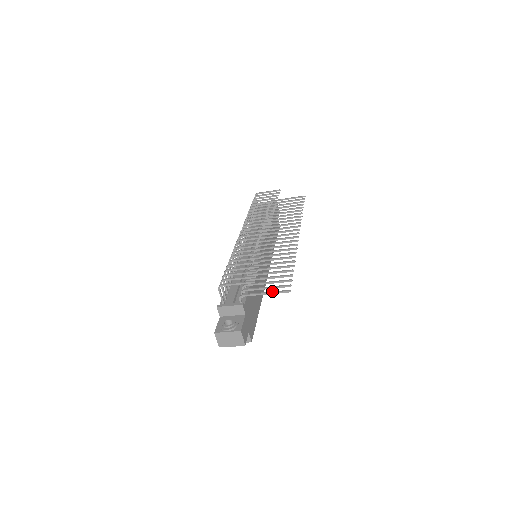
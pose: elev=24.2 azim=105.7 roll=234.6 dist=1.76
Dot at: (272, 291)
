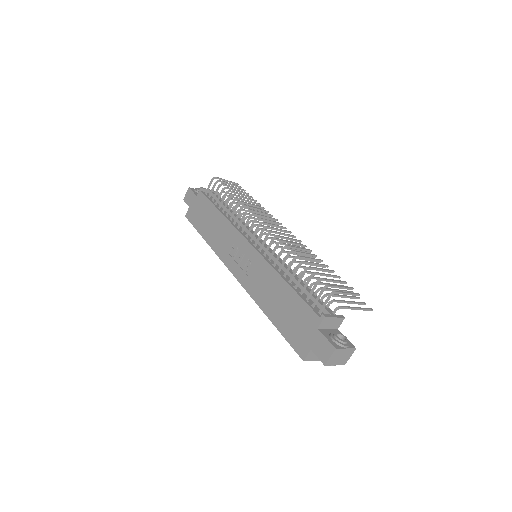
Dot at: occluded
